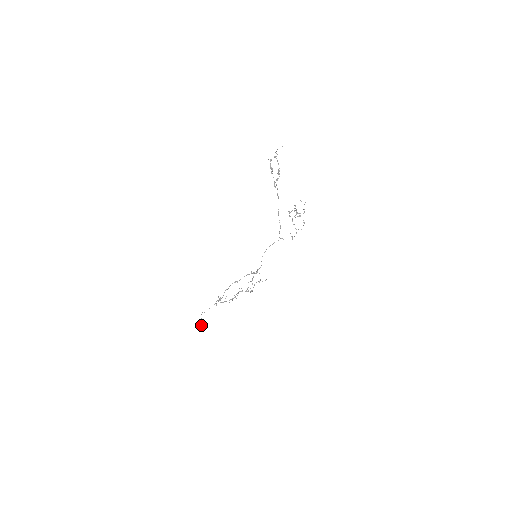
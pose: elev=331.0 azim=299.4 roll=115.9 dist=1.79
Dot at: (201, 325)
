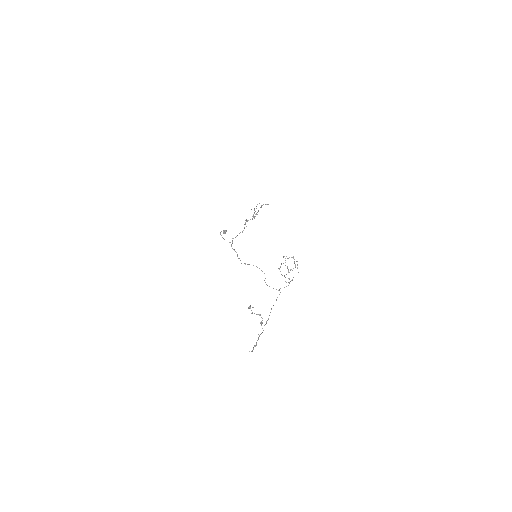
Dot at: occluded
